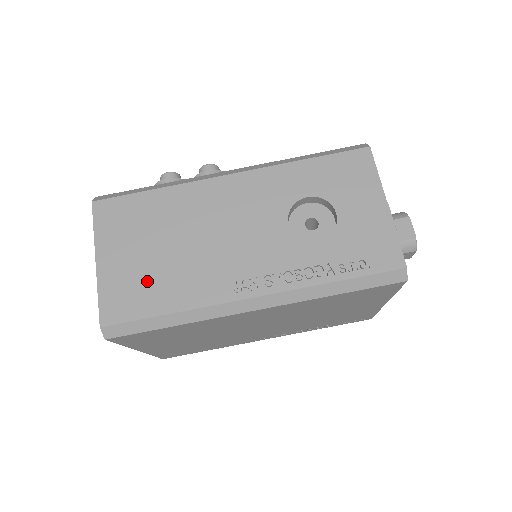
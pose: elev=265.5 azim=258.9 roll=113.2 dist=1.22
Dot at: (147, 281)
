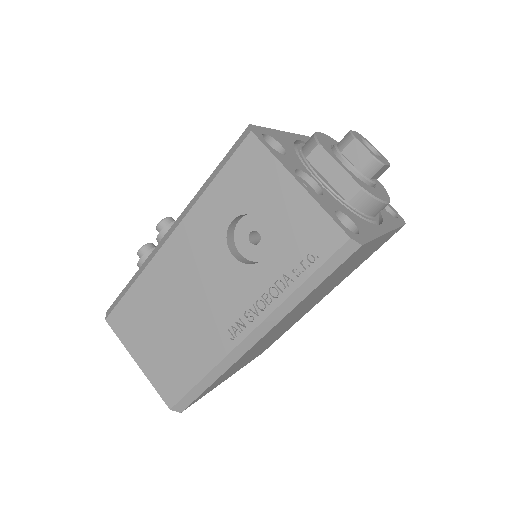
Dot at: (174, 361)
